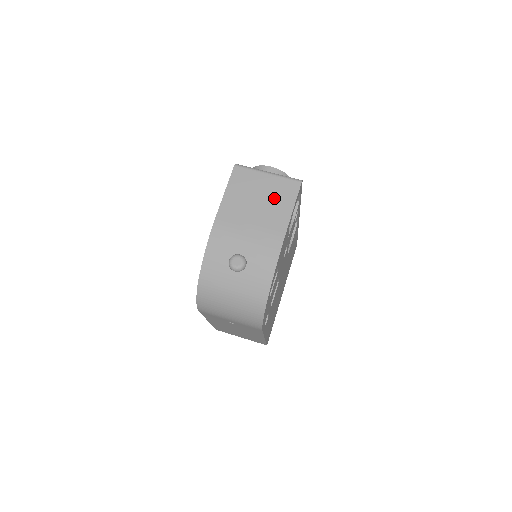
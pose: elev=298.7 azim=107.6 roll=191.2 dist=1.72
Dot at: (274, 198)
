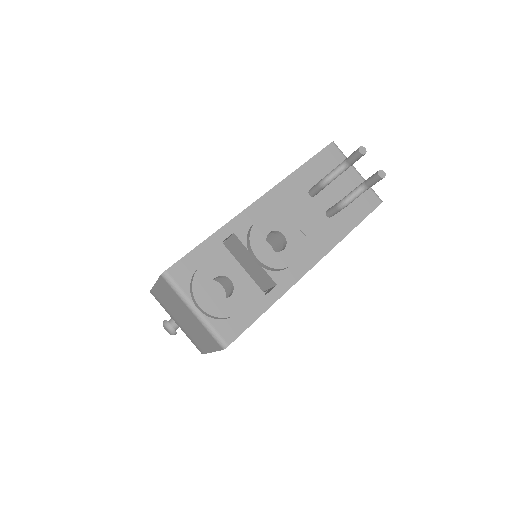
Dot at: (197, 331)
